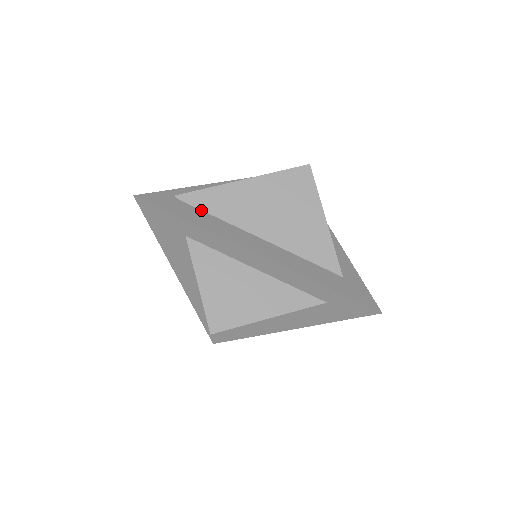
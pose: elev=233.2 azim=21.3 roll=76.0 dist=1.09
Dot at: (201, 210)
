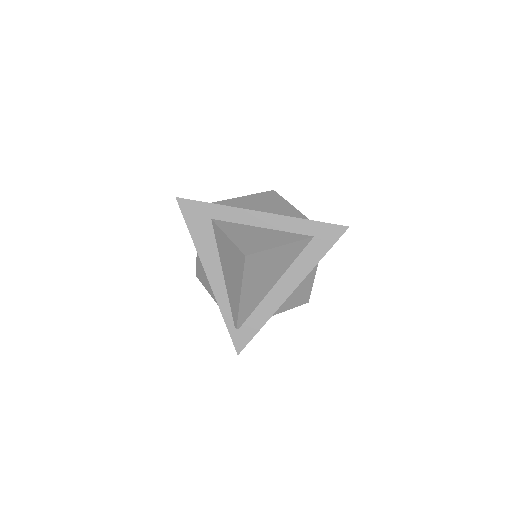
Dot at: occluded
